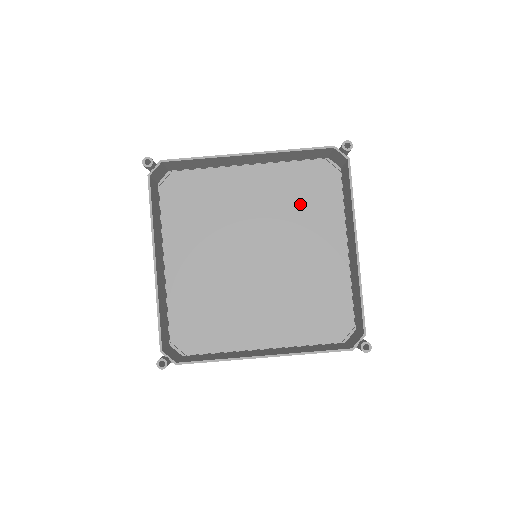
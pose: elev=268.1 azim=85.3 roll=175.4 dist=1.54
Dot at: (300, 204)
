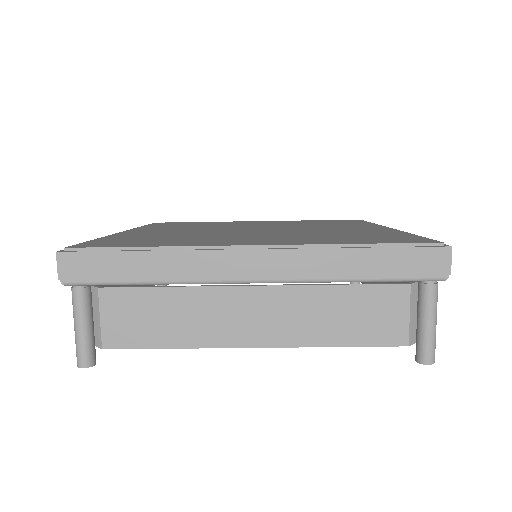
Dot at: occluded
